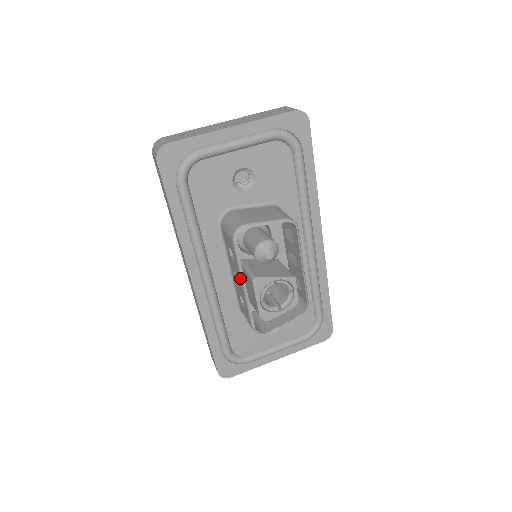
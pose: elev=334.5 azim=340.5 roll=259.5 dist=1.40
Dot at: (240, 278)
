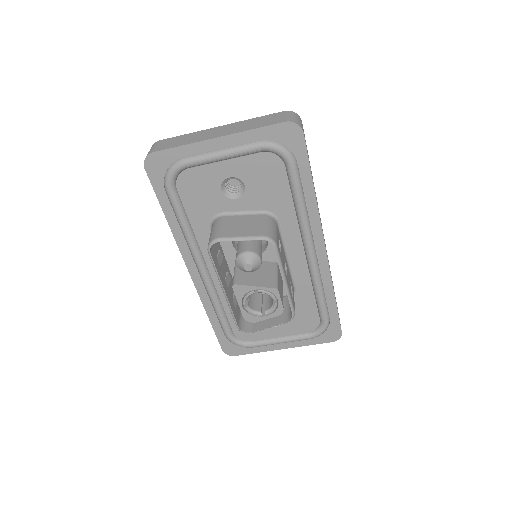
Dot at: (220, 283)
